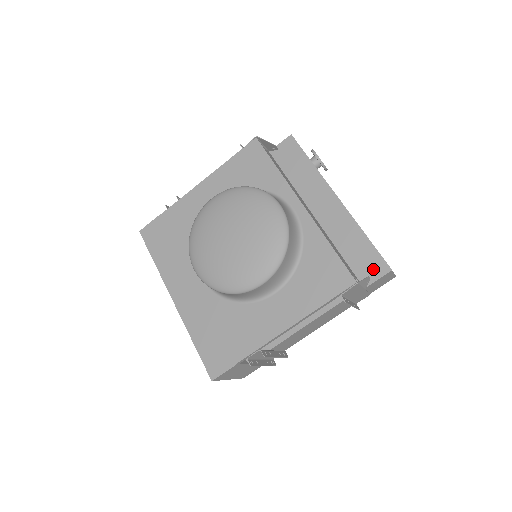
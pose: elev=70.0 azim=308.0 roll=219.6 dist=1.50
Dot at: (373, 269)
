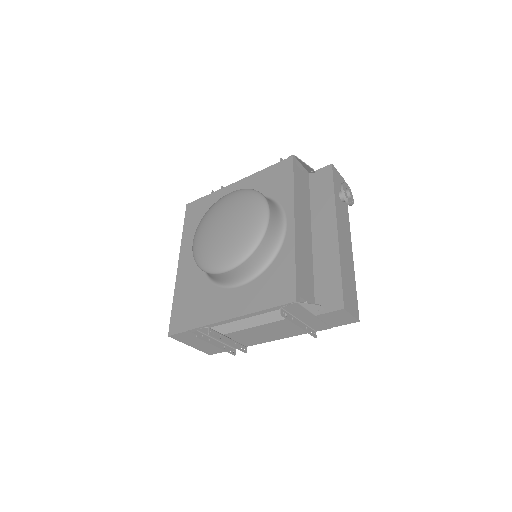
Dot at: (330, 301)
